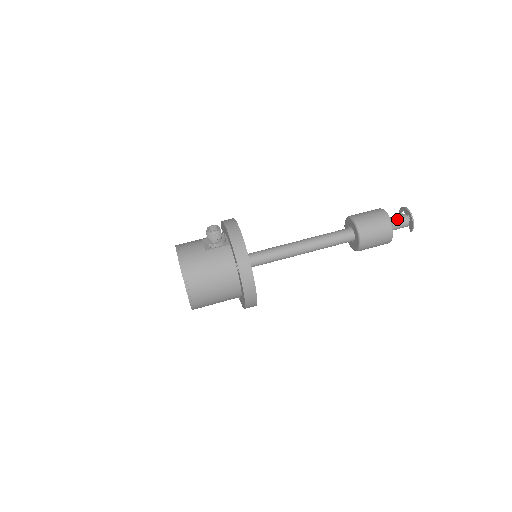
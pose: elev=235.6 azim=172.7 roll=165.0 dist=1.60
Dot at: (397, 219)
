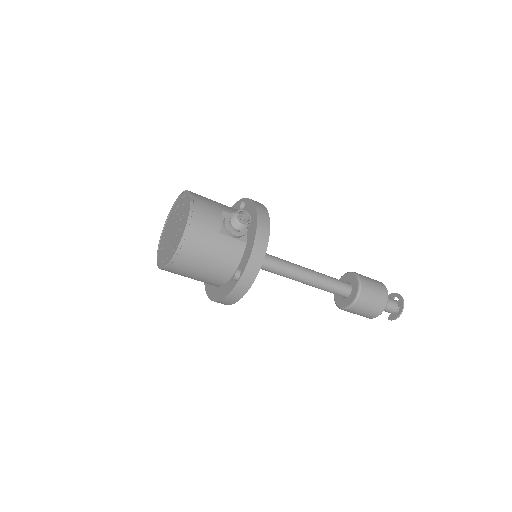
Dot at: (389, 304)
